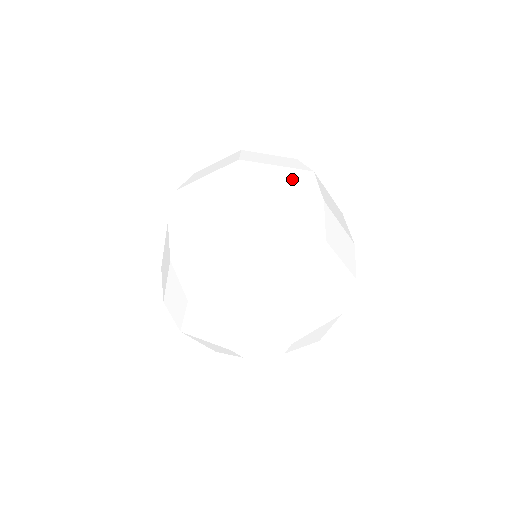
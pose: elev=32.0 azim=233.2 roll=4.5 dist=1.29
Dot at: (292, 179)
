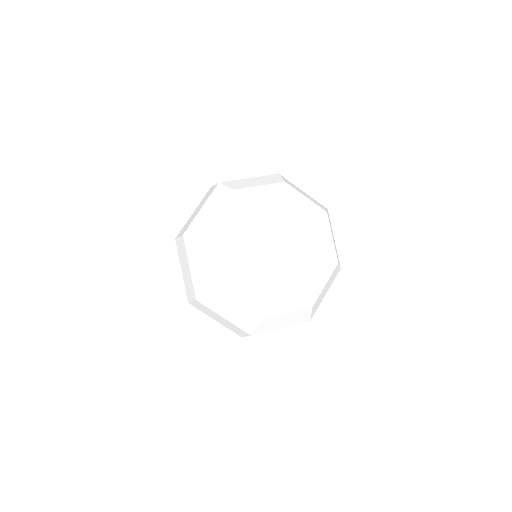
Dot at: occluded
